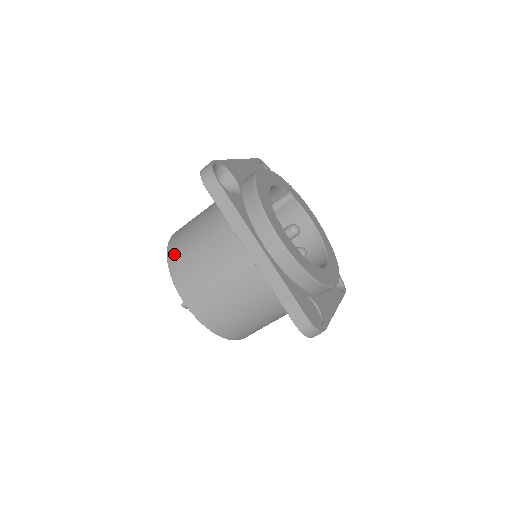
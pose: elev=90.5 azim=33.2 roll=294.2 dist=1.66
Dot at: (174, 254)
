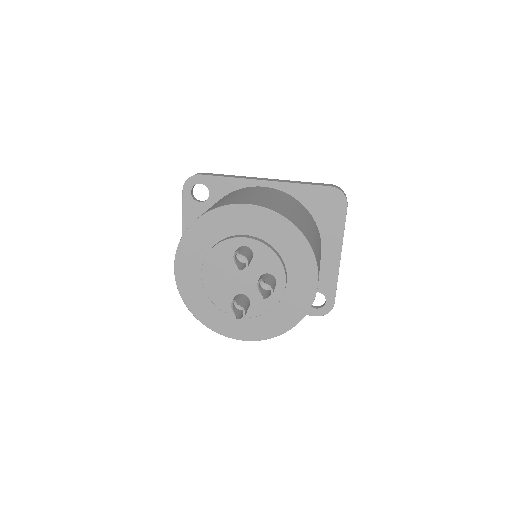
Dot at: (203, 213)
